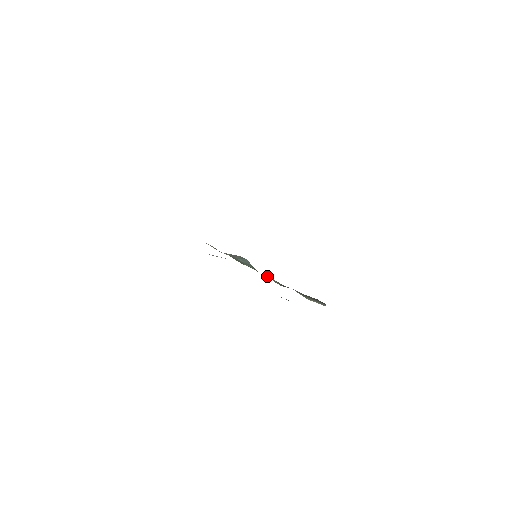
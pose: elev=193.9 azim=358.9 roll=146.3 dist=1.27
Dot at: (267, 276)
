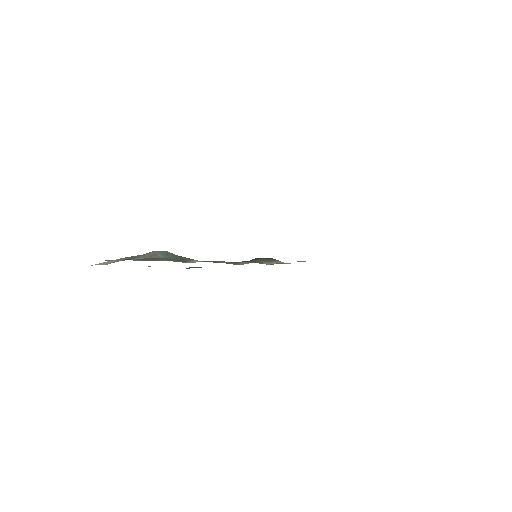
Dot at: (215, 261)
